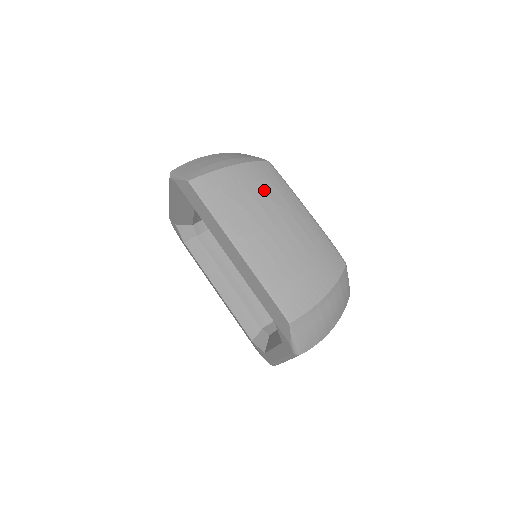
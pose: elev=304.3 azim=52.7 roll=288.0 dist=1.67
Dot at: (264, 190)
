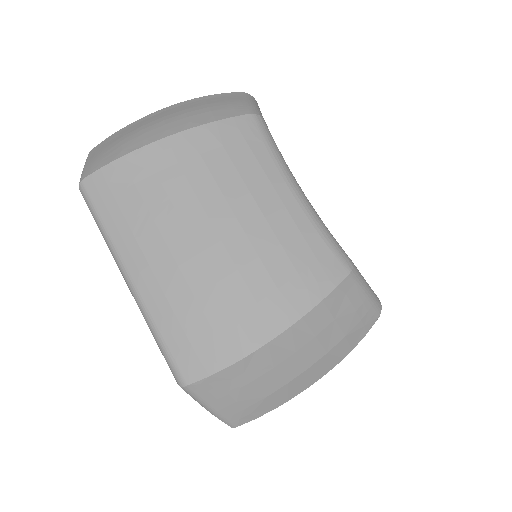
Dot at: occluded
